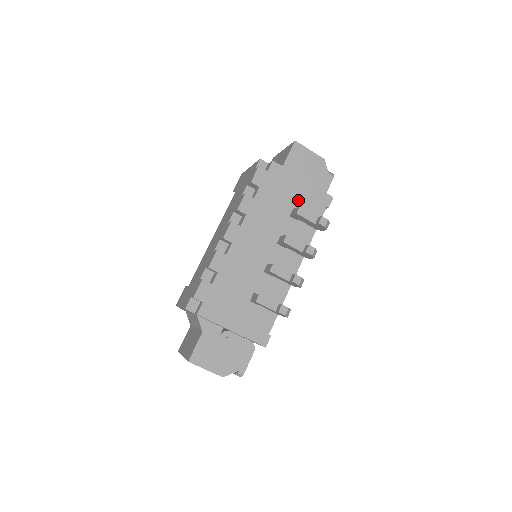
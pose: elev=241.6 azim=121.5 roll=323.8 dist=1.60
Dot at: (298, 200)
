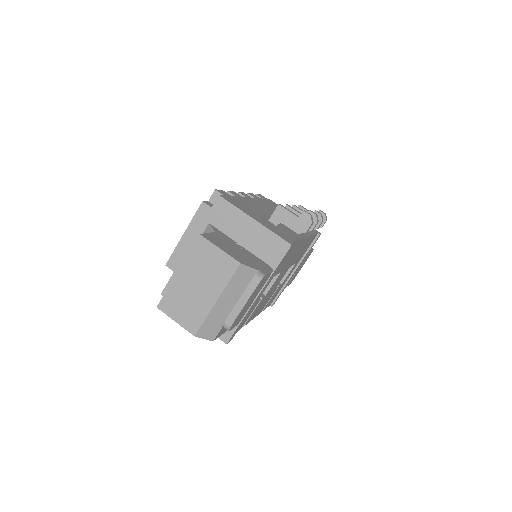
Dot at: occluded
